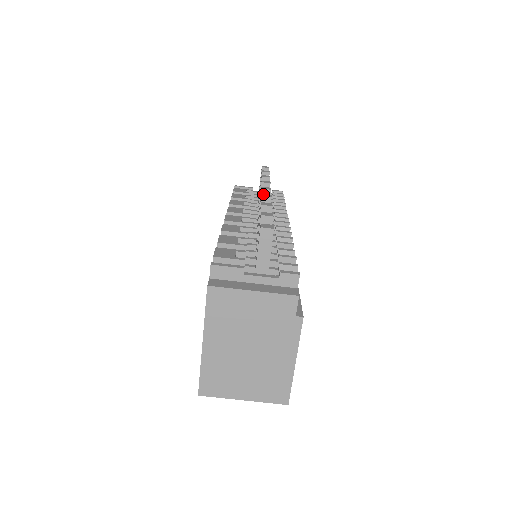
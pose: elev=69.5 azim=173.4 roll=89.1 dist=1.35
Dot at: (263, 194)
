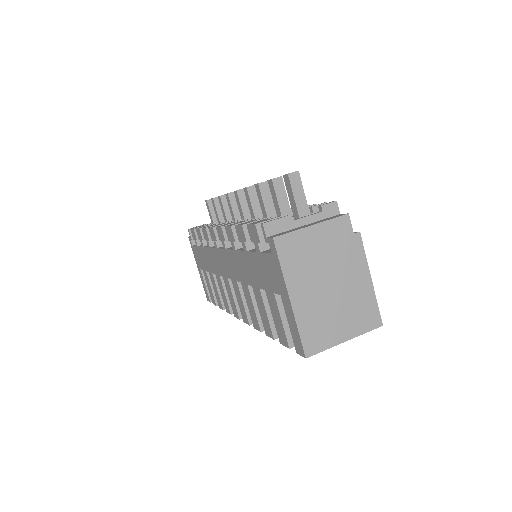
Dot at: (245, 187)
